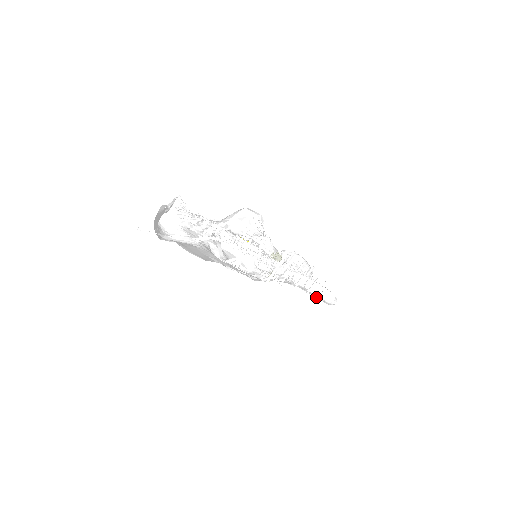
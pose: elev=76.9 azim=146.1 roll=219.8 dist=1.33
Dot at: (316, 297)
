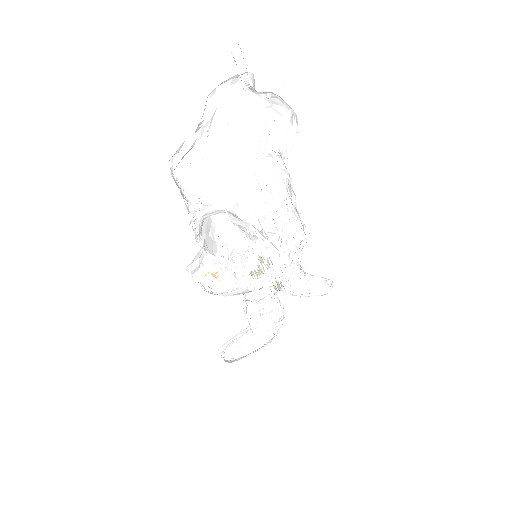
Dot at: (317, 290)
